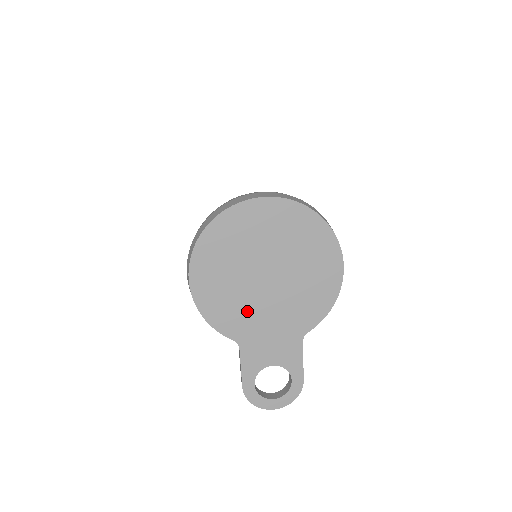
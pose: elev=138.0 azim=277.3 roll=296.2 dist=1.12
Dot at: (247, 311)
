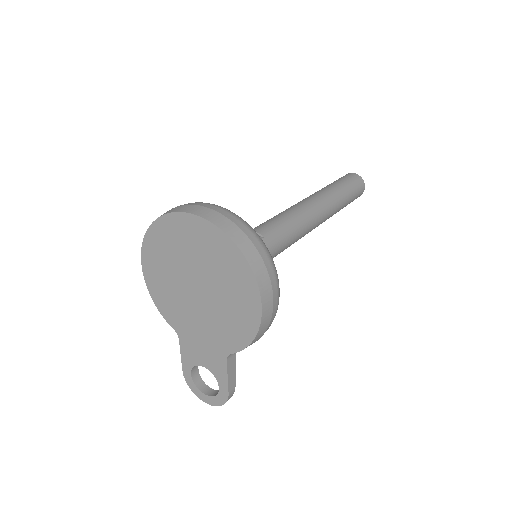
Dot at: (183, 311)
